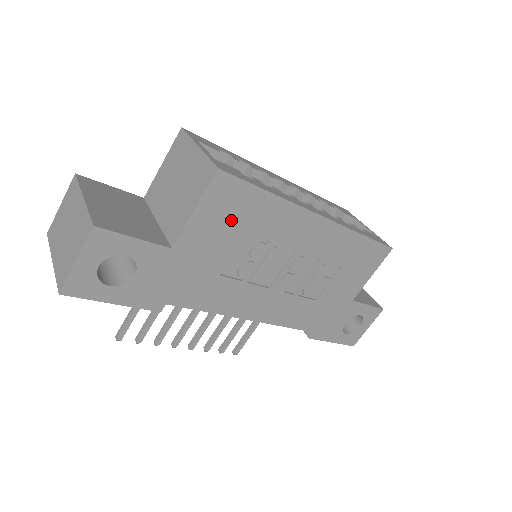
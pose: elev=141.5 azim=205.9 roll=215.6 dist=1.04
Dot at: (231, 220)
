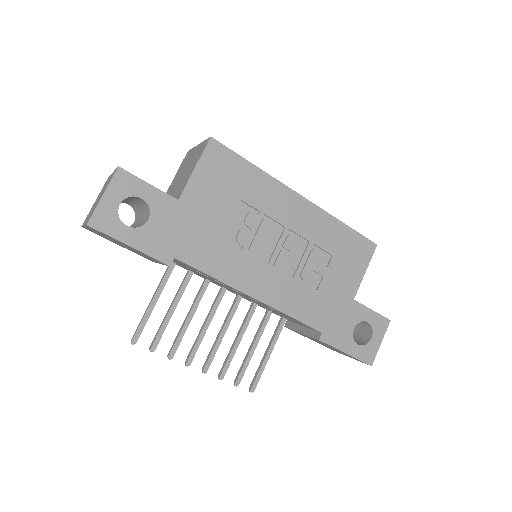
Dot at: (225, 184)
